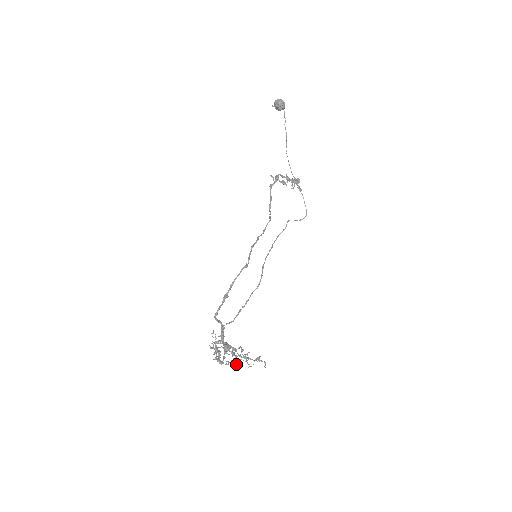
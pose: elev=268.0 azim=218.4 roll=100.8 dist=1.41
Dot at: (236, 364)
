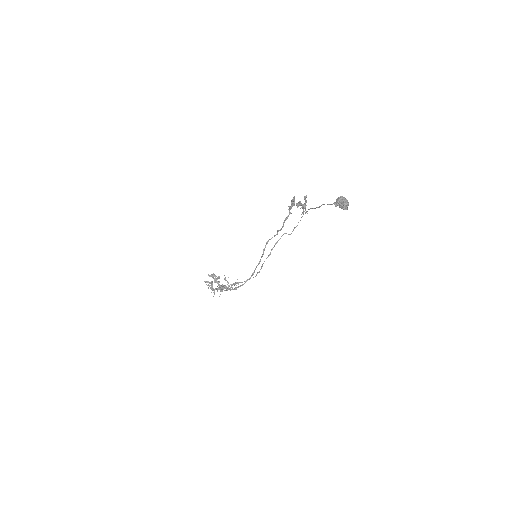
Dot at: occluded
